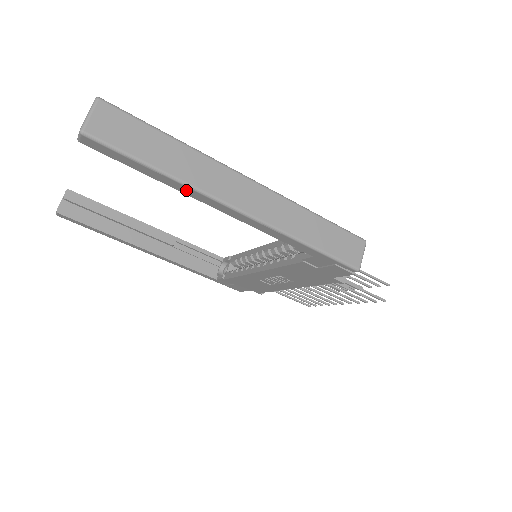
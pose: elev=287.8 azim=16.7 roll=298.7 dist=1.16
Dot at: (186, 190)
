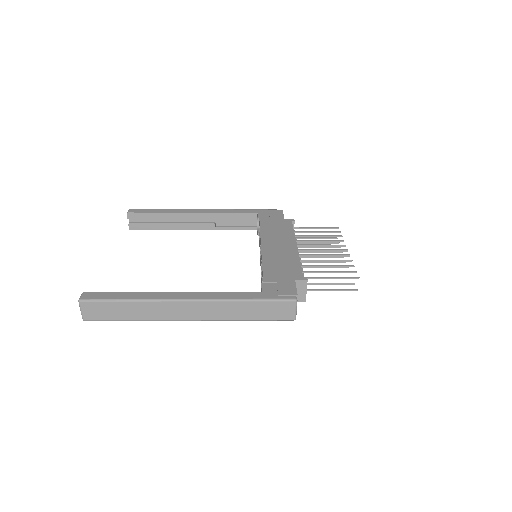
Dot at: occluded
